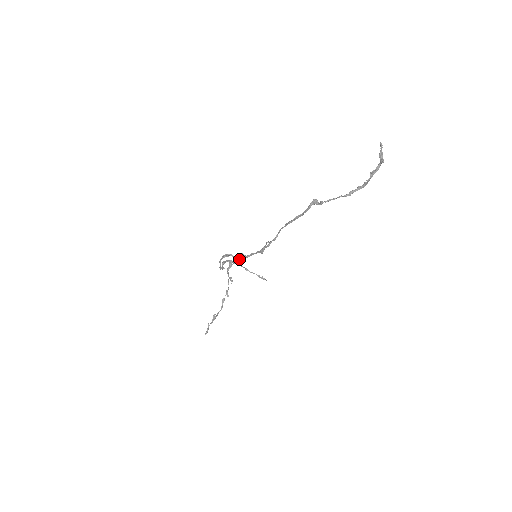
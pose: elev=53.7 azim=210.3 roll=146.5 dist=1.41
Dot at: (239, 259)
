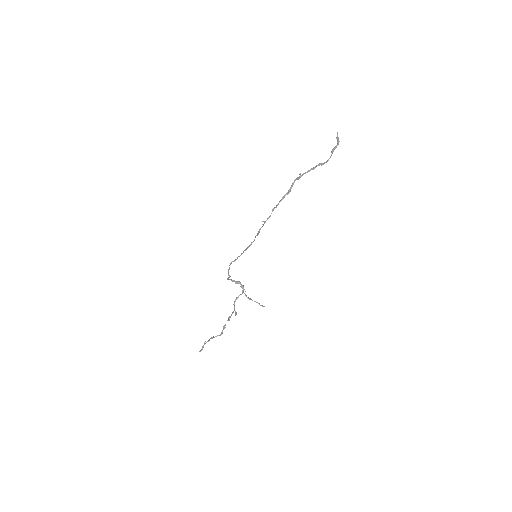
Dot at: (242, 253)
